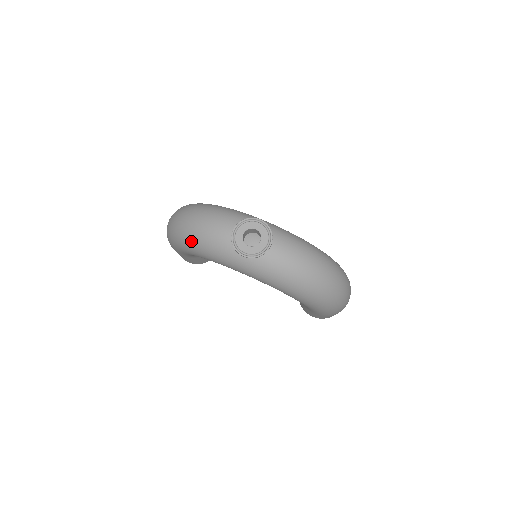
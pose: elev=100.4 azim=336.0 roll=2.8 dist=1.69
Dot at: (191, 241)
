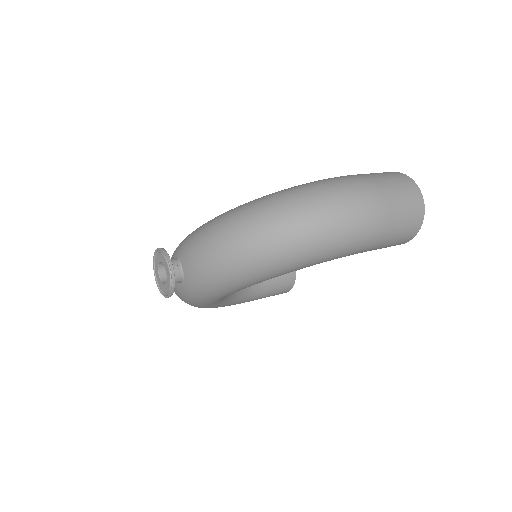
Dot at: occluded
